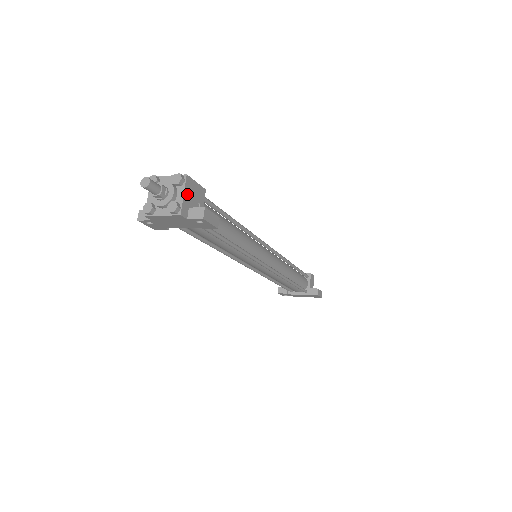
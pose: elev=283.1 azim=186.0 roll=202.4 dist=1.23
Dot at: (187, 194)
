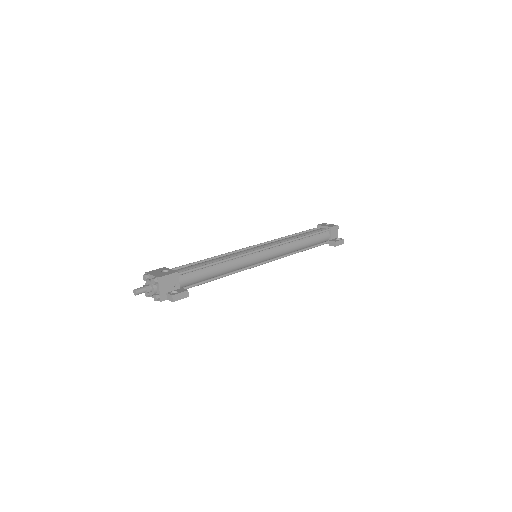
Dot at: (162, 287)
